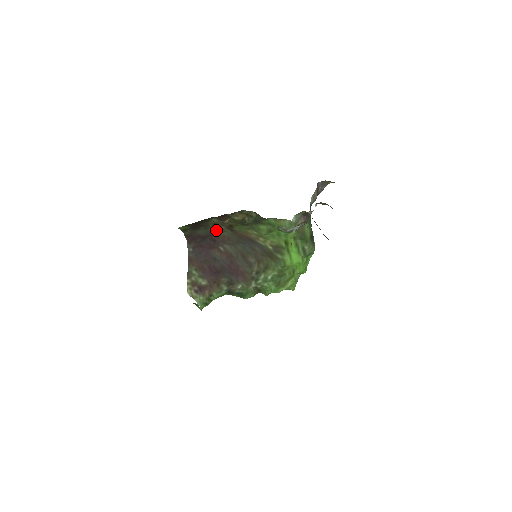
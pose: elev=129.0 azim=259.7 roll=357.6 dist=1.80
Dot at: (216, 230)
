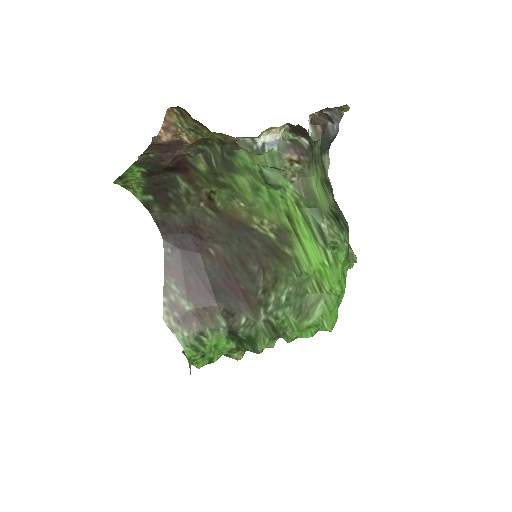
Dot at: (197, 214)
